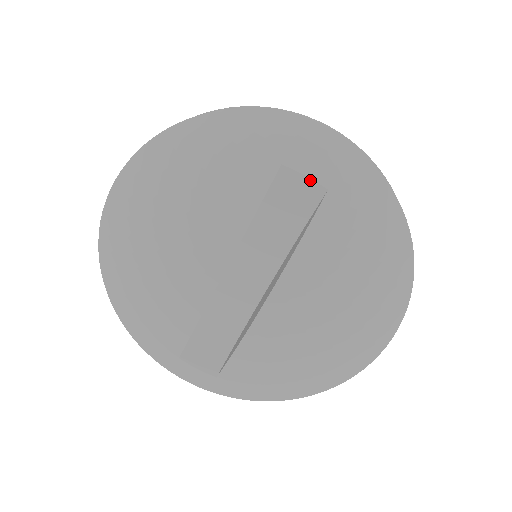
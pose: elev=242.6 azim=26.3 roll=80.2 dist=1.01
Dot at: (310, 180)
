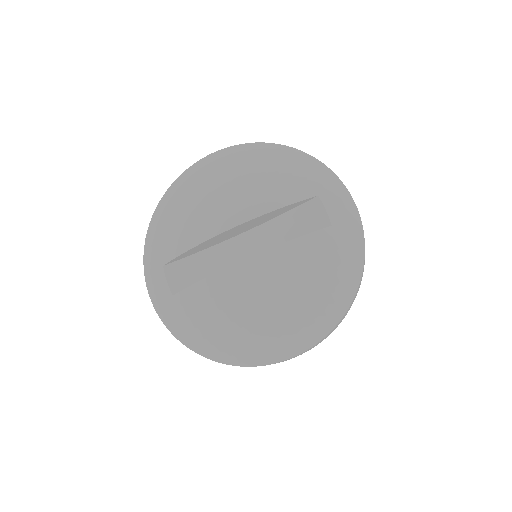
Dot at: (326, 214)
